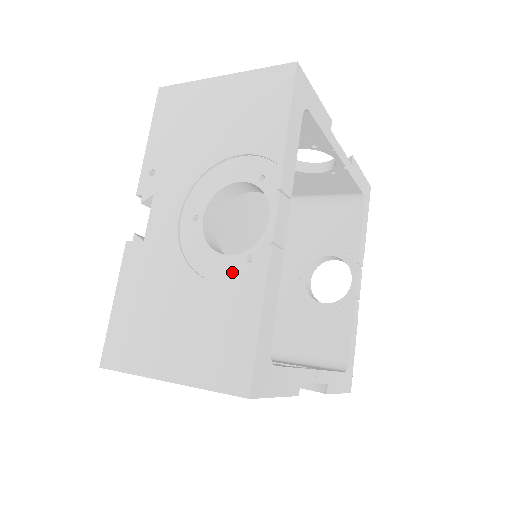
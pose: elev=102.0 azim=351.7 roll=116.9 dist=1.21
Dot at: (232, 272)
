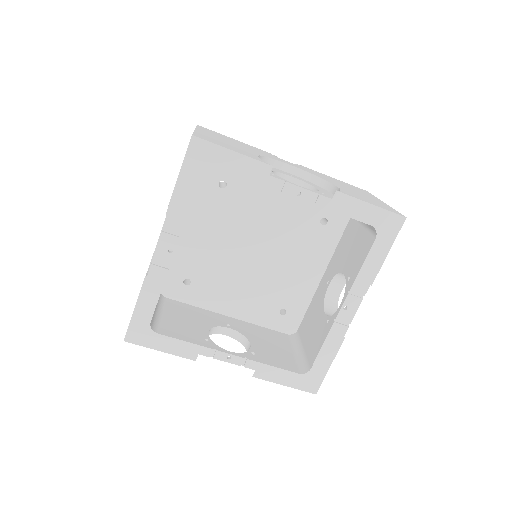
Dot at: occluded
